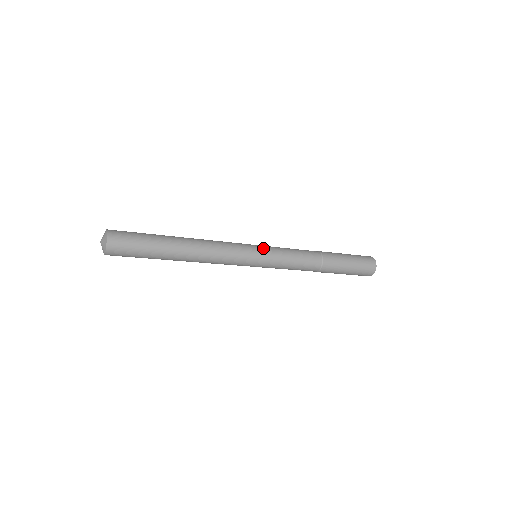
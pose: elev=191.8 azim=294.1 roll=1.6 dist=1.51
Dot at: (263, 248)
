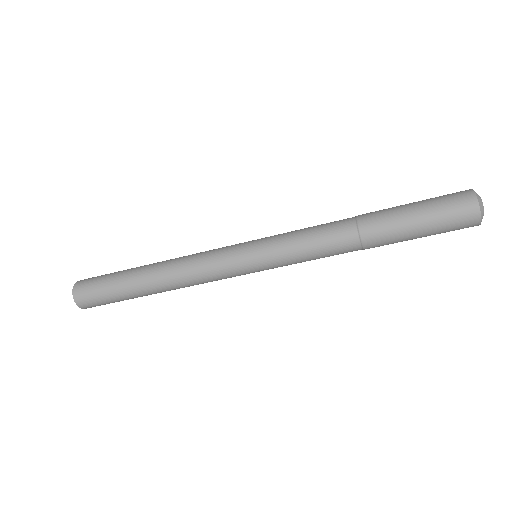
Dot at: (256, 241)
